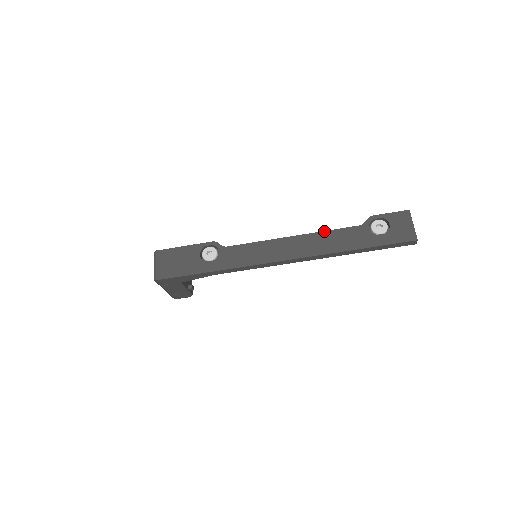
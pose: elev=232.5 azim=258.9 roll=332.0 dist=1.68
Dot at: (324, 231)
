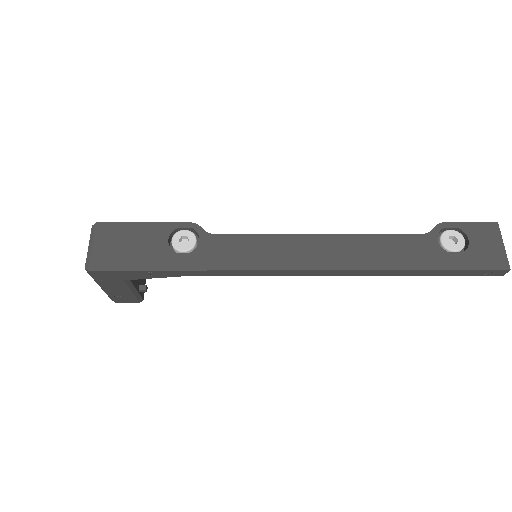
Dot at: (369, 234)
